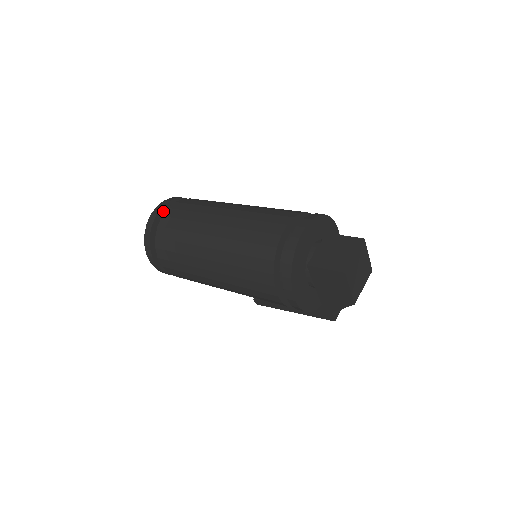
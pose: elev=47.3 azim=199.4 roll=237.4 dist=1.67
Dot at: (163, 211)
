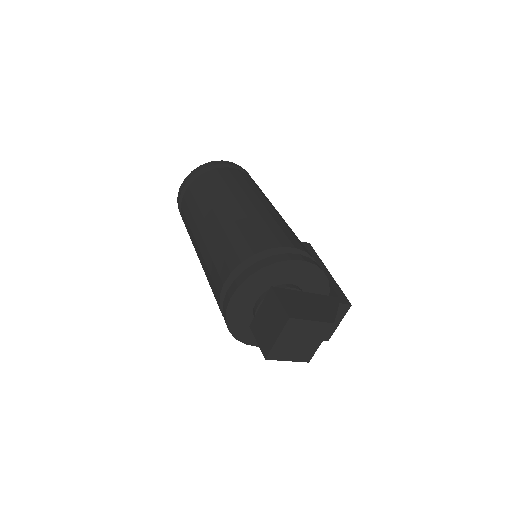
Dot at: occluded
